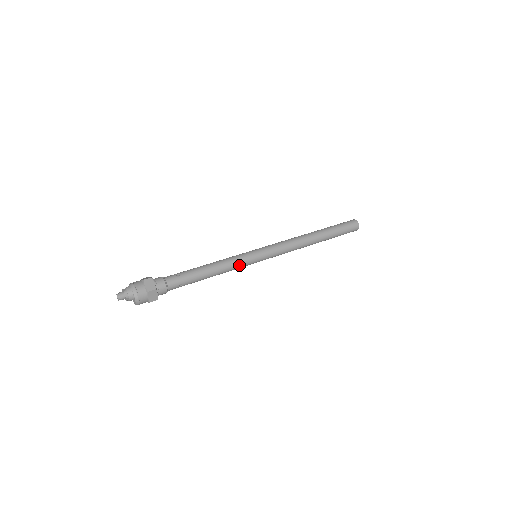
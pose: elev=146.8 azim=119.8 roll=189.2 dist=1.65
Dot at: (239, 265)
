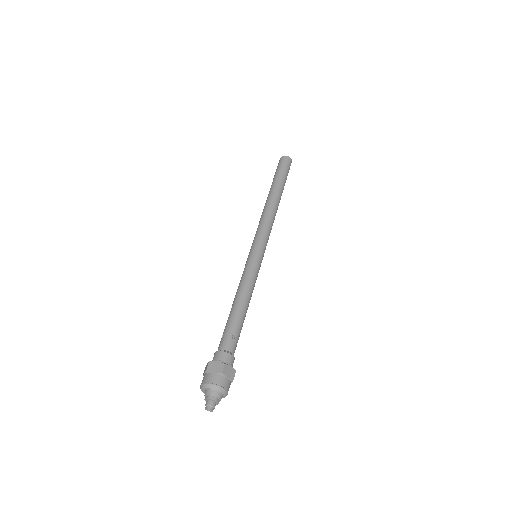
Dot at: (256, 279)
